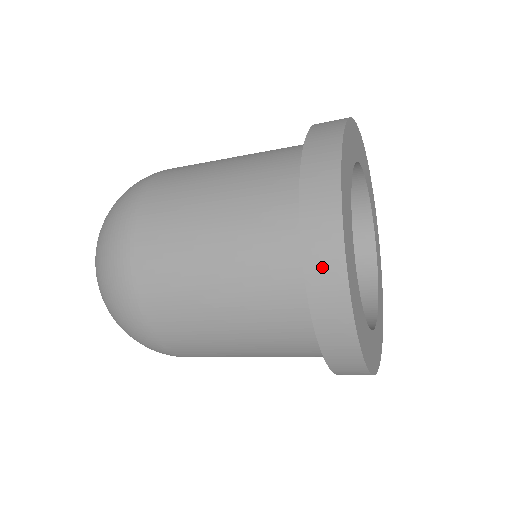
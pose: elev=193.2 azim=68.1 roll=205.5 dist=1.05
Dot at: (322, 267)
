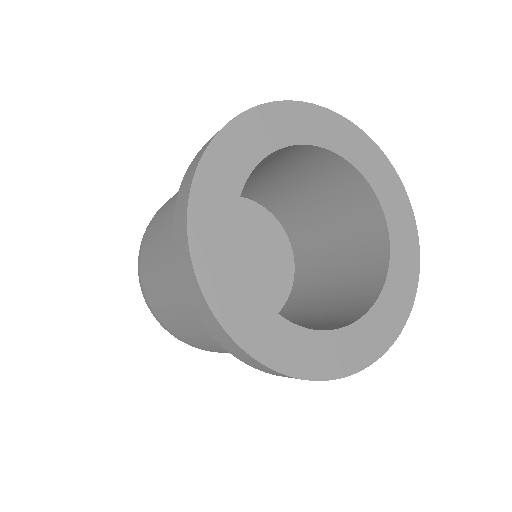
Dot at: occluded
